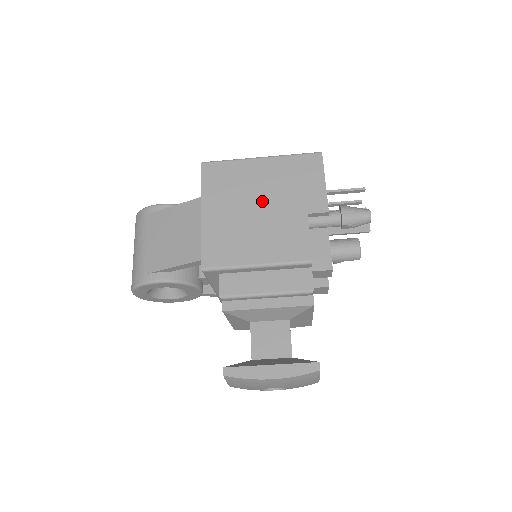
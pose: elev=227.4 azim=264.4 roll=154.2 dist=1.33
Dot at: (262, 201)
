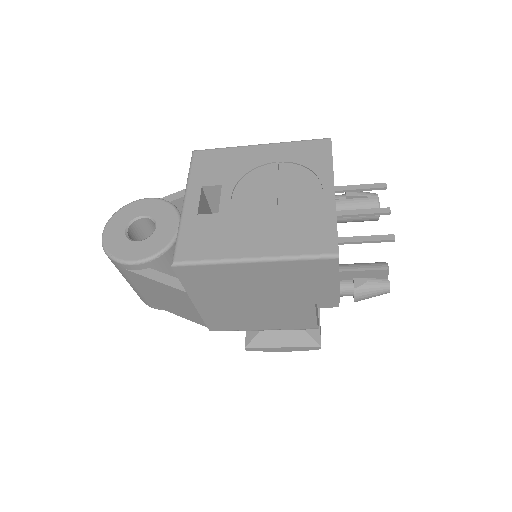
Dot at: (261, 296)
